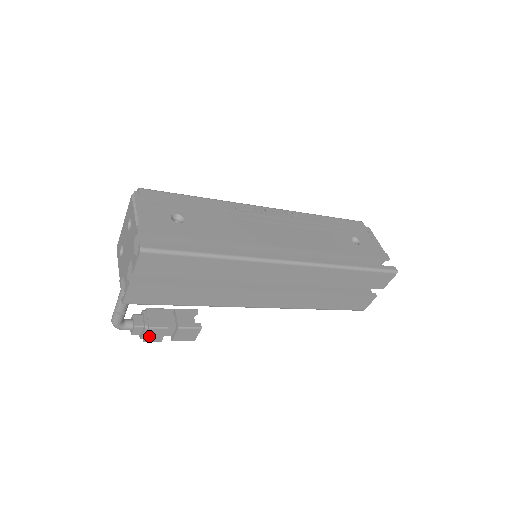
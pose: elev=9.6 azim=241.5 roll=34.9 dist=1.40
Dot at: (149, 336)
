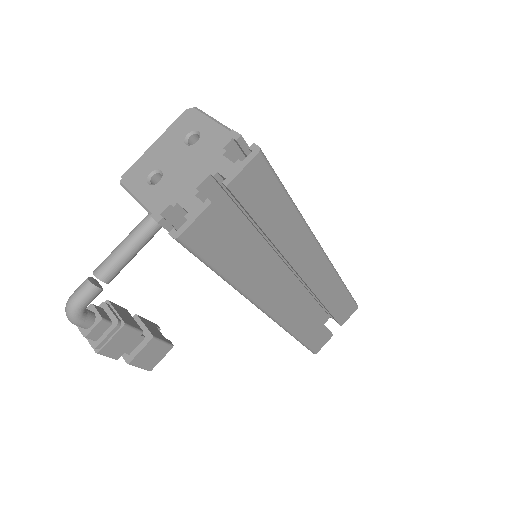
Dot at: (112, 342)
